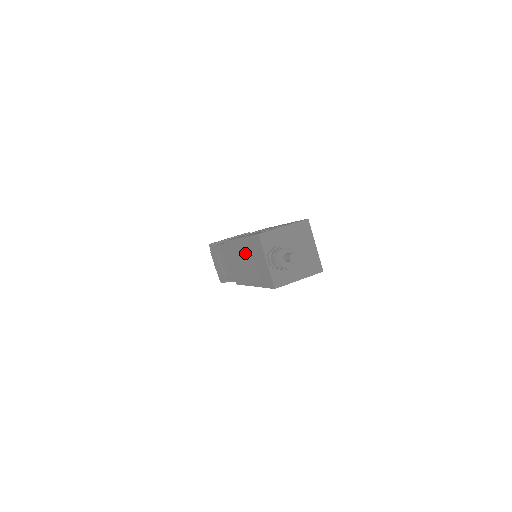
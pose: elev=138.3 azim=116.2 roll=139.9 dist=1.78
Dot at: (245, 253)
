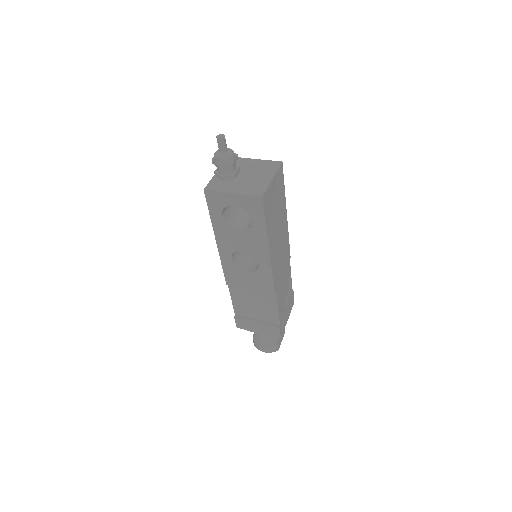
Dot at: occluded
